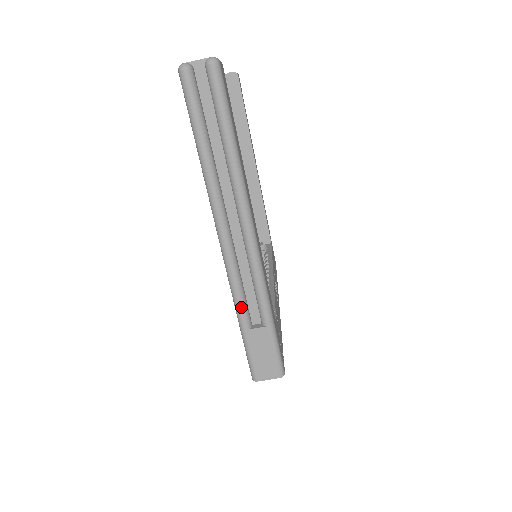
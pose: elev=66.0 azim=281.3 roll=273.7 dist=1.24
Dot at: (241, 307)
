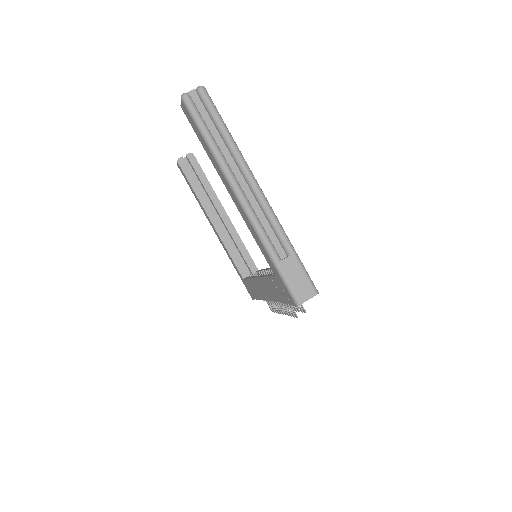
Dot at: (269, 245)
